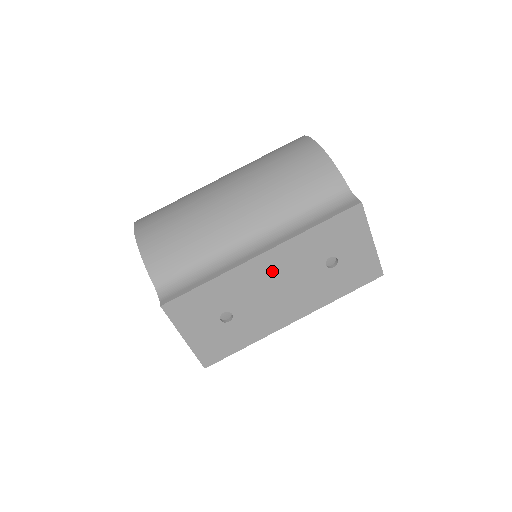
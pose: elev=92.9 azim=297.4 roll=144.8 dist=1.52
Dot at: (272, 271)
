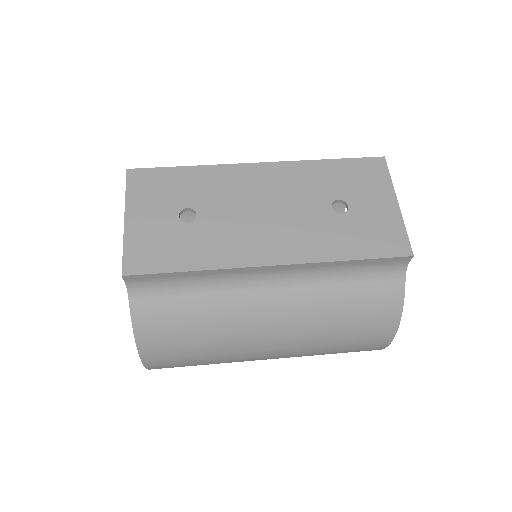
Dot at: (264, 186)
